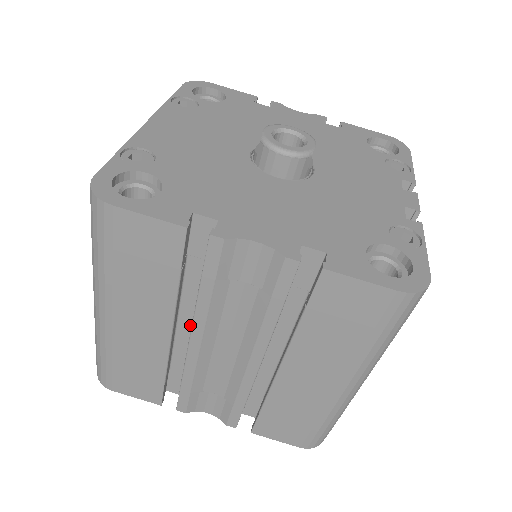
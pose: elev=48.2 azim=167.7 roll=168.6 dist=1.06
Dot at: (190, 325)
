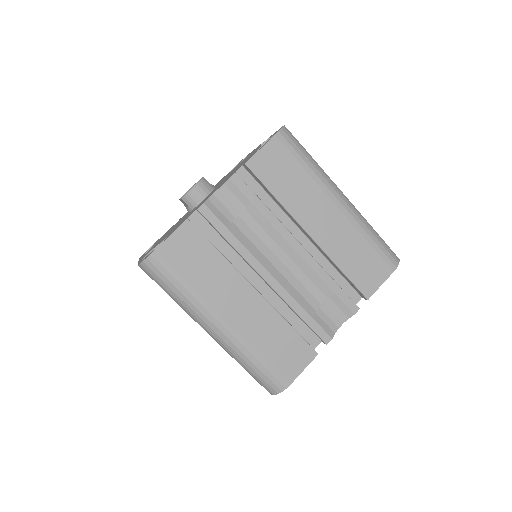
Dot at: (260, 283)
